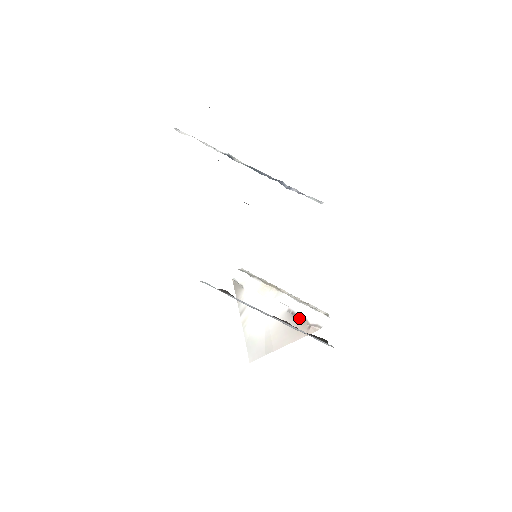
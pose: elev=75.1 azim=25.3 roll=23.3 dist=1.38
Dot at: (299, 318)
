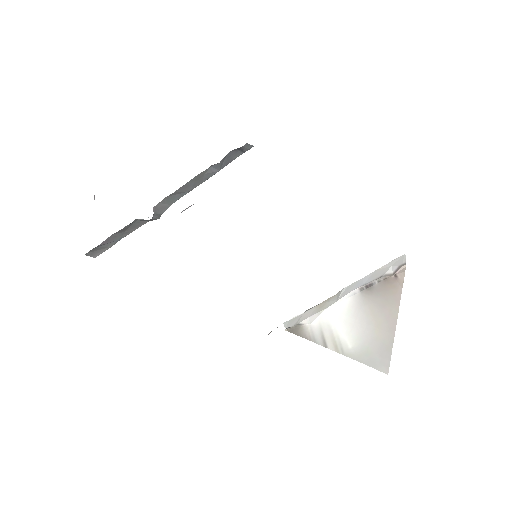
Dot at: (377, 282)
